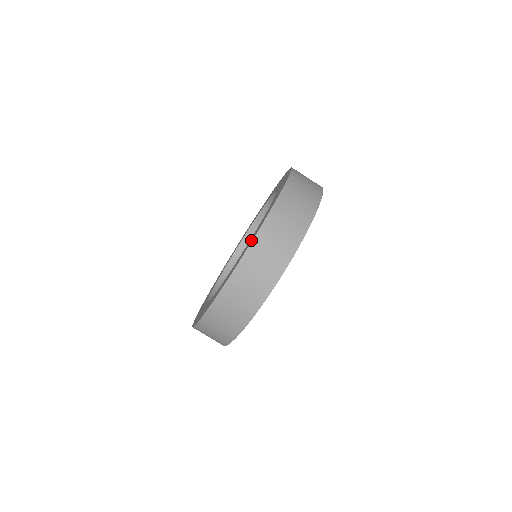
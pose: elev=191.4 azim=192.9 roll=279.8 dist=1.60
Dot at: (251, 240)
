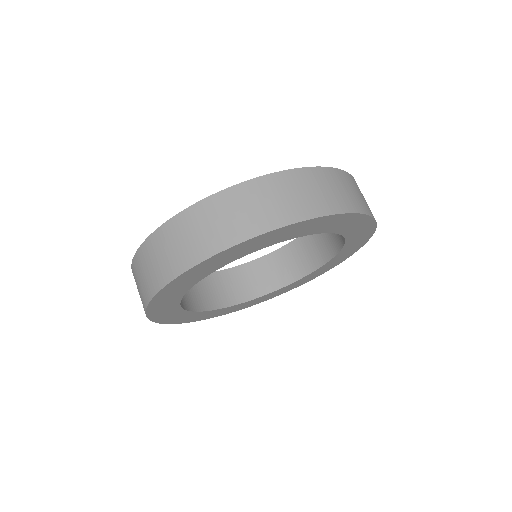
Dot at: occluded
